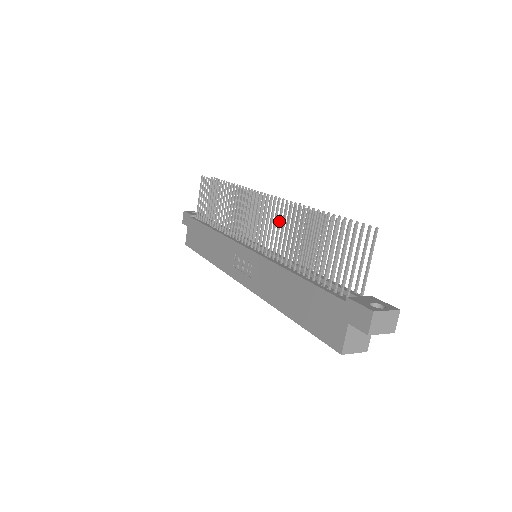
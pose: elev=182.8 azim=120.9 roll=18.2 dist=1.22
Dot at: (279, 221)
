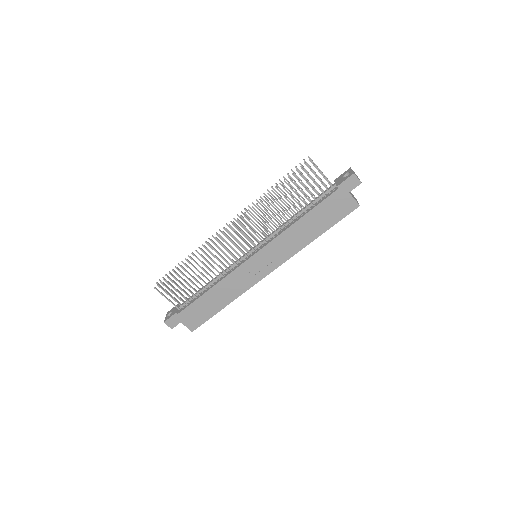
Dot at: (257, 219)
